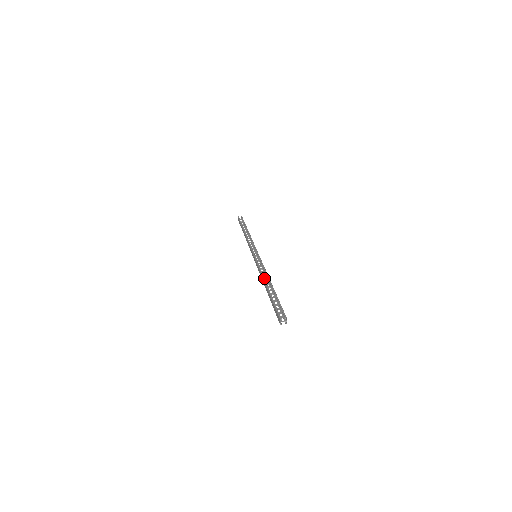
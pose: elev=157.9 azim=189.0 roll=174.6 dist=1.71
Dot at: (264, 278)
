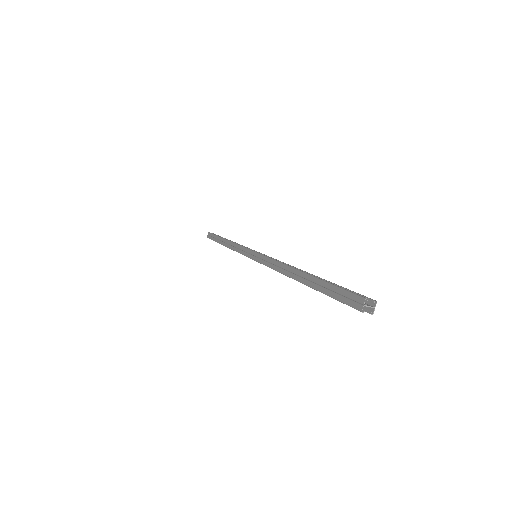
Dot at: occluded
